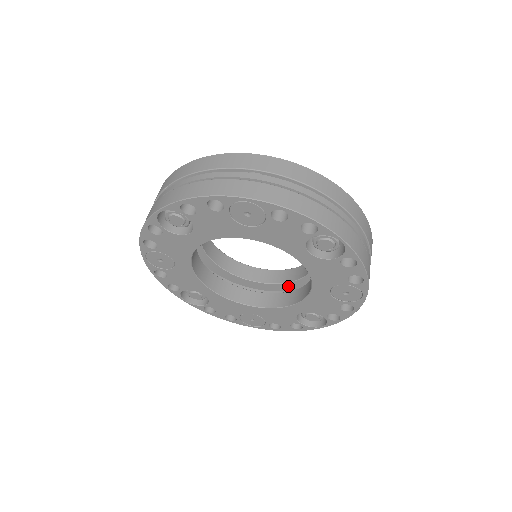
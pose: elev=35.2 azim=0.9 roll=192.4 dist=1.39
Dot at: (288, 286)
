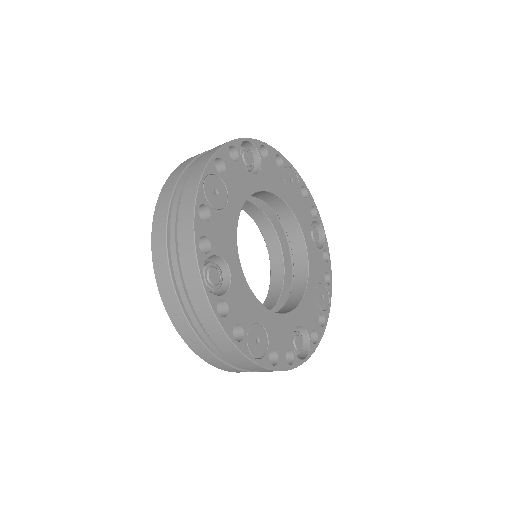
Dot at: occluded
